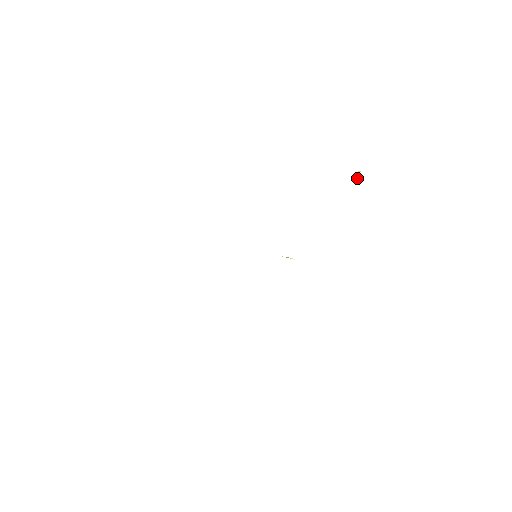
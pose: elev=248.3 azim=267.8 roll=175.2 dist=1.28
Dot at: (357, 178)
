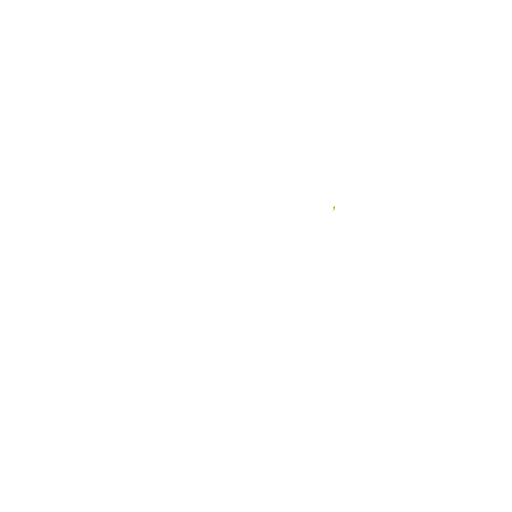
Dot at: (333, 210)
